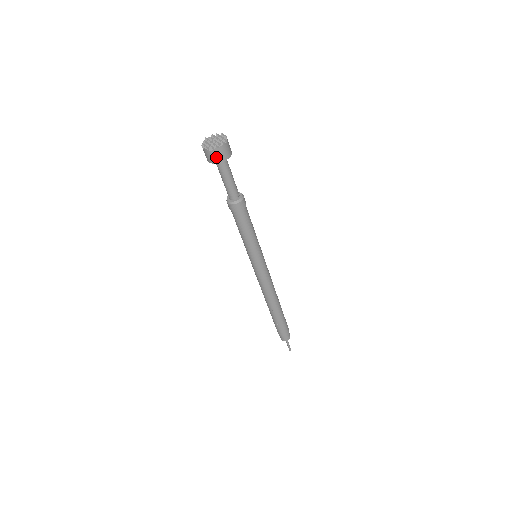
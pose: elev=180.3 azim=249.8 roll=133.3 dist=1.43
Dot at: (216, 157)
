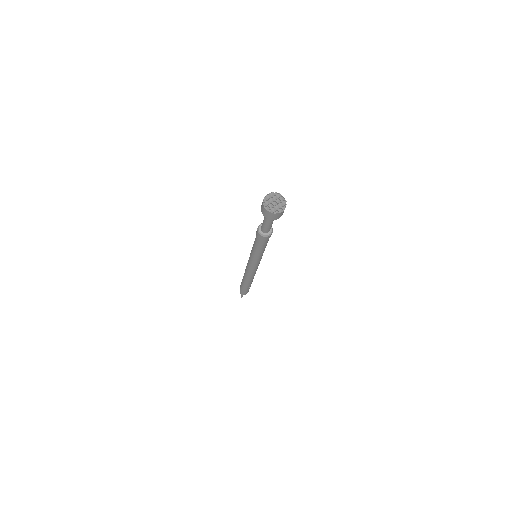
Dot at: (282, 214)
